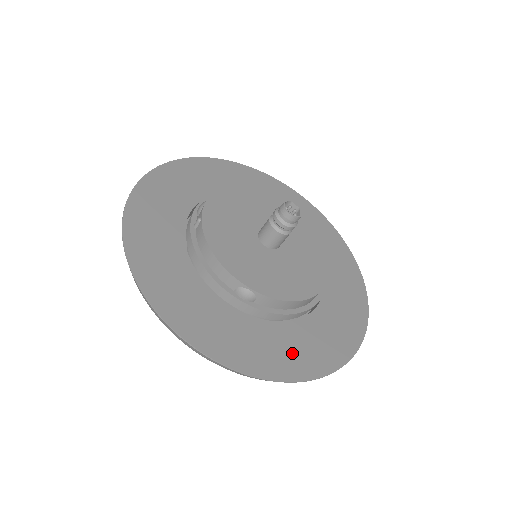
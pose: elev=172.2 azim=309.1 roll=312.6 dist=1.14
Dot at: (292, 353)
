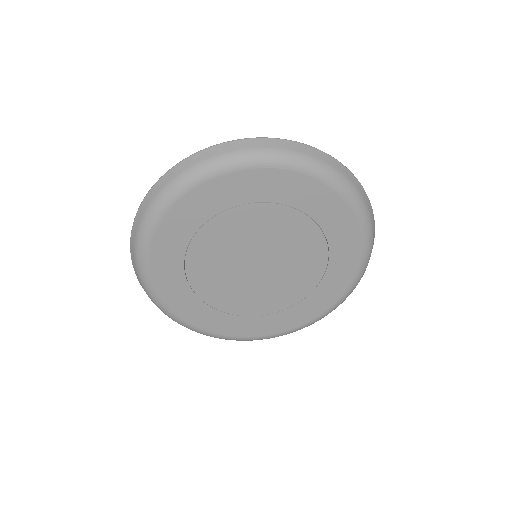
Dot at: occluded
